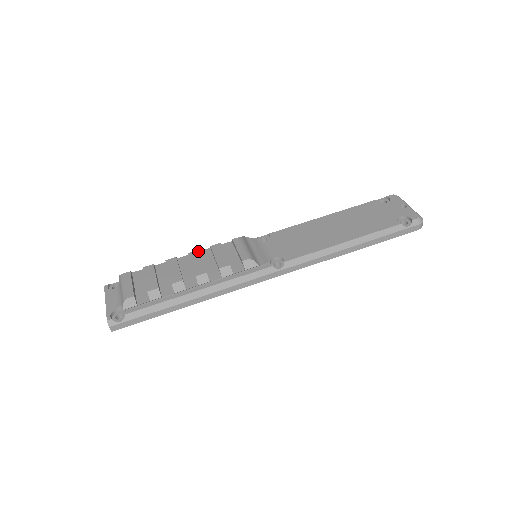
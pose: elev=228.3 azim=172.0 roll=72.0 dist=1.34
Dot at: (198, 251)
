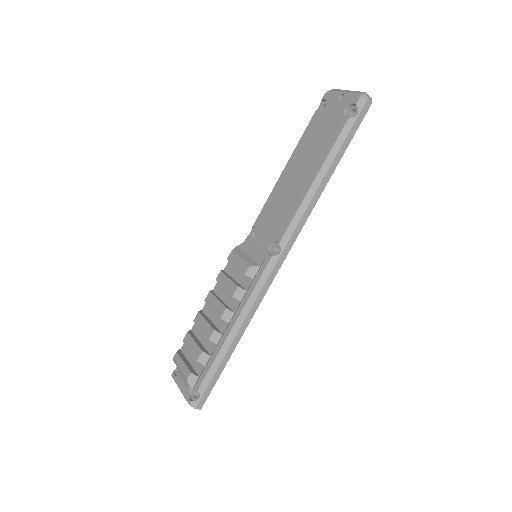
Dot at: (210, 293)
